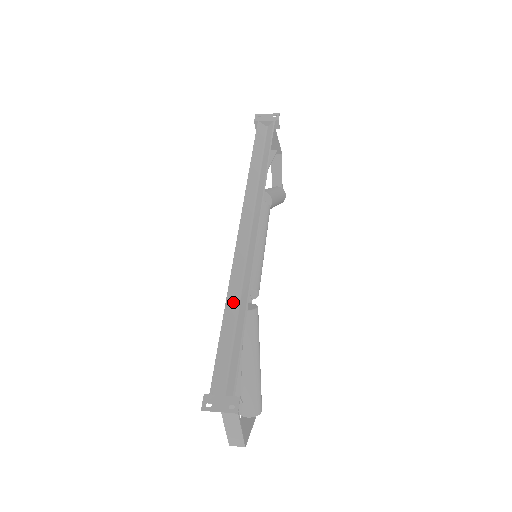
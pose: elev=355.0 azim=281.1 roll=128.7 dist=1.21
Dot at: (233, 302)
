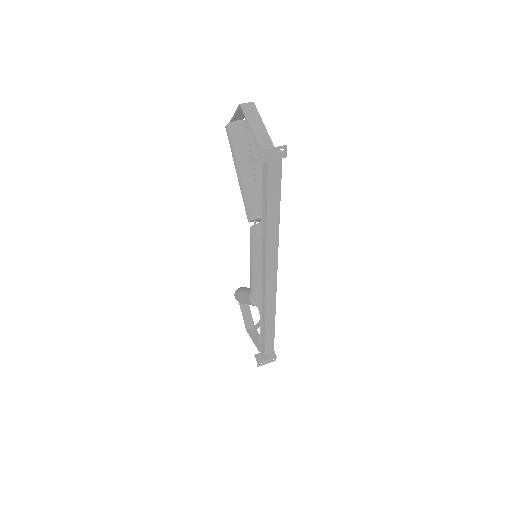
Dot at: (263, 321)
